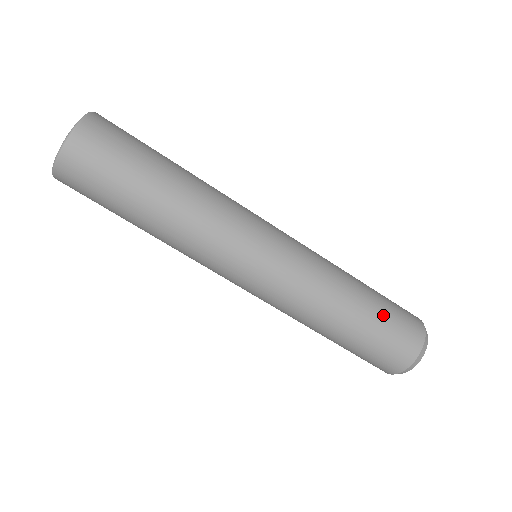
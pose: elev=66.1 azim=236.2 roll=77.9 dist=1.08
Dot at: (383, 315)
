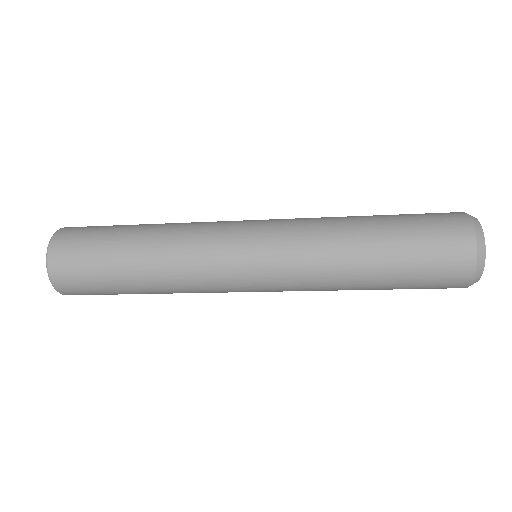
Dot at: (408, 257)
